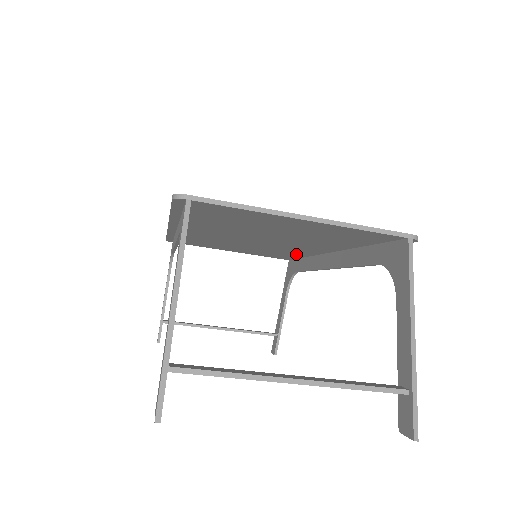
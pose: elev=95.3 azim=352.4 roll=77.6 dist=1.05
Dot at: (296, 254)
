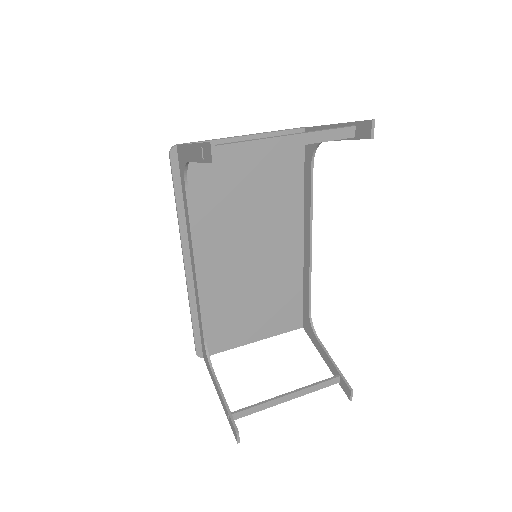
Dot at: (293, 282)
